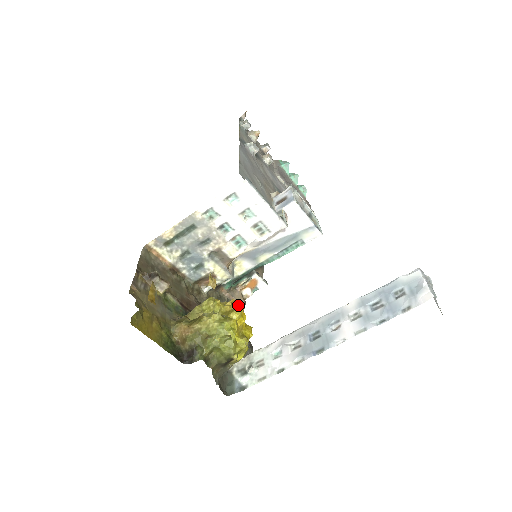
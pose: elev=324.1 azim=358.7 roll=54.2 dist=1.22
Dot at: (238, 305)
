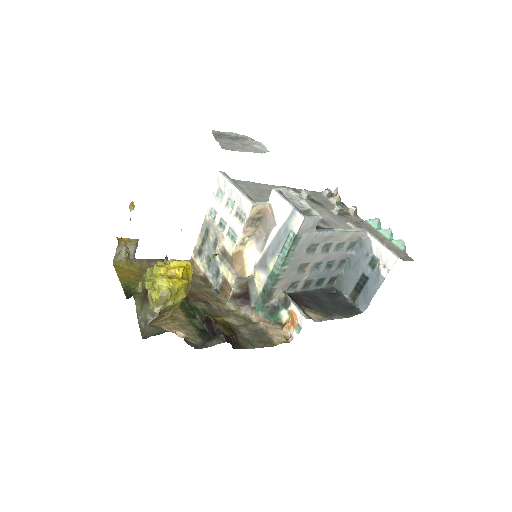
Dot at: (272, 338)
